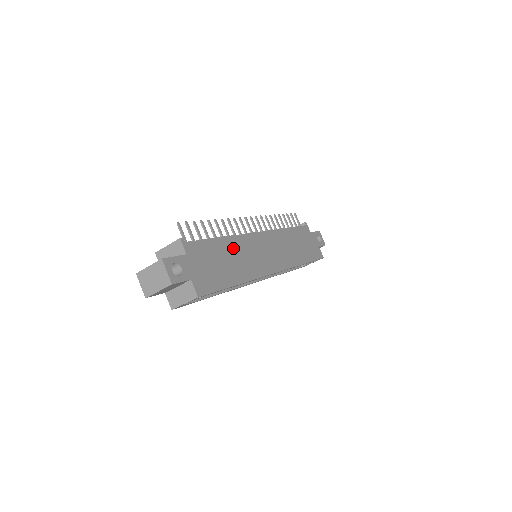
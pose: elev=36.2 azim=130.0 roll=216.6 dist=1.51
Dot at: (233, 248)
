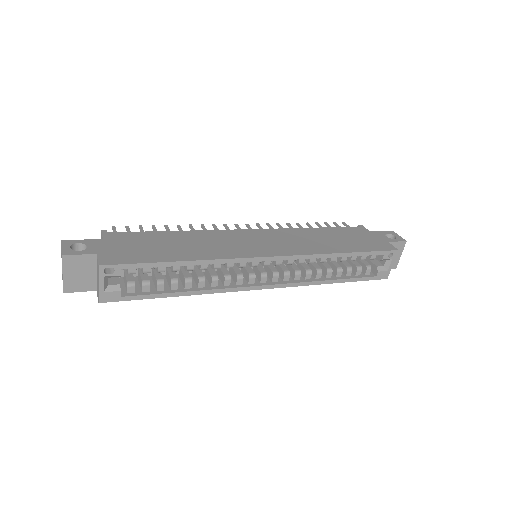
Dot at: (191, 238)
